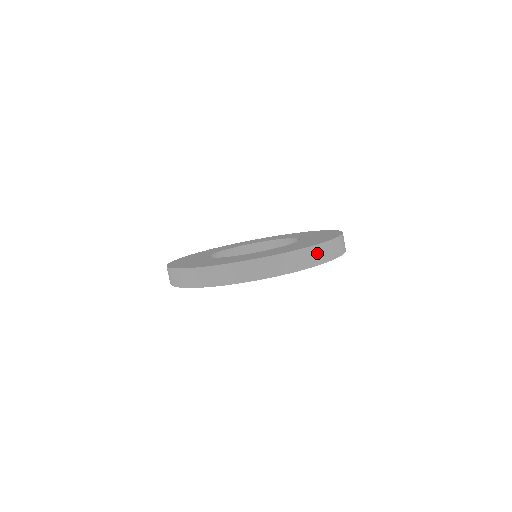
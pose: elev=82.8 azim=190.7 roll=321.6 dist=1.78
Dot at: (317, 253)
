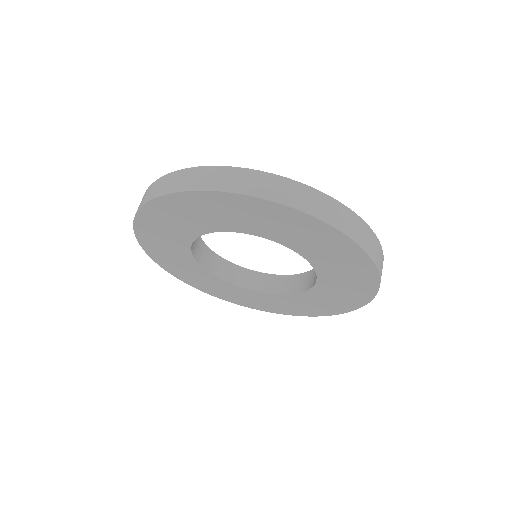
Dot at: occluded
